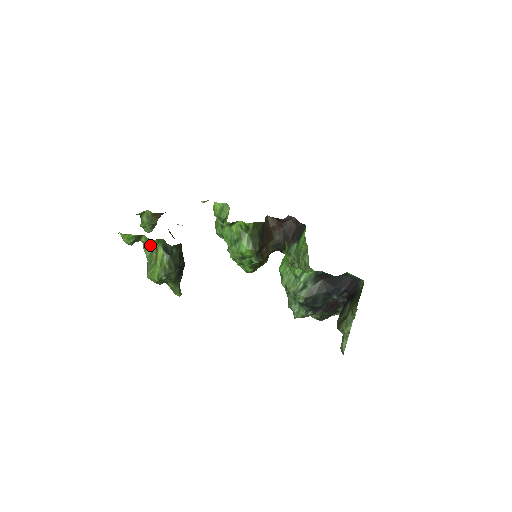
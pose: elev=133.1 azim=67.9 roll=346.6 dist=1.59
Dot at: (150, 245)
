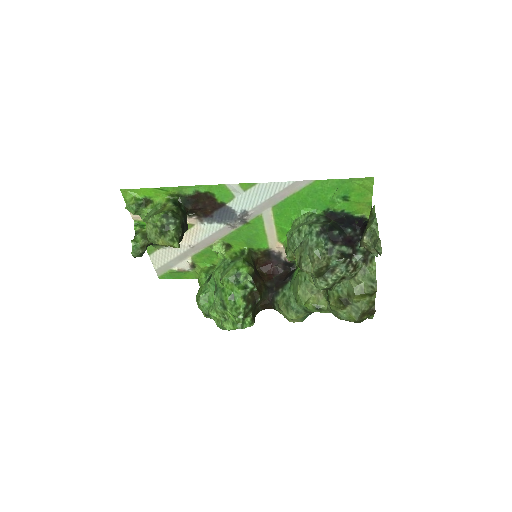
Dot at: (157, 207)
